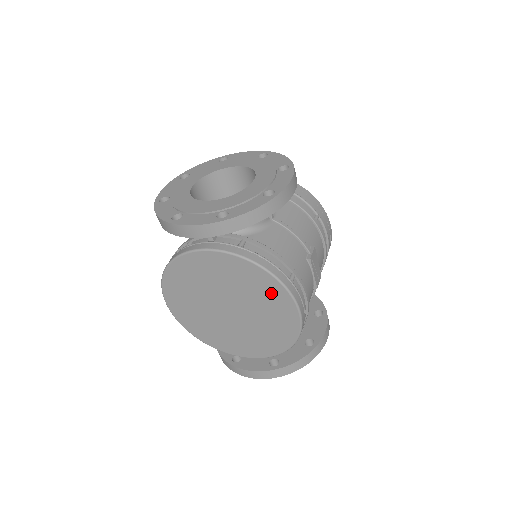
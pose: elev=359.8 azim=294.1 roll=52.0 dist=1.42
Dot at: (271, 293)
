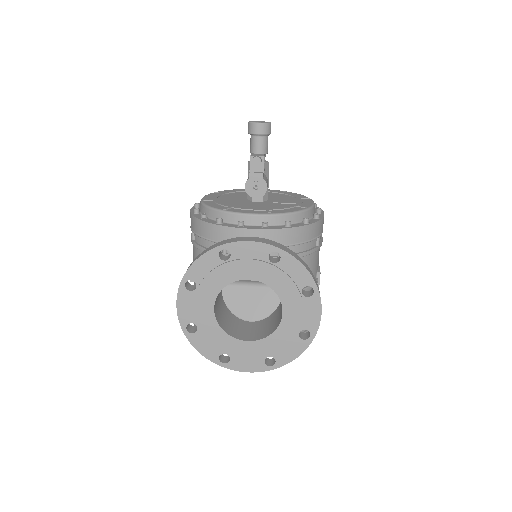
Dot at: occluded
